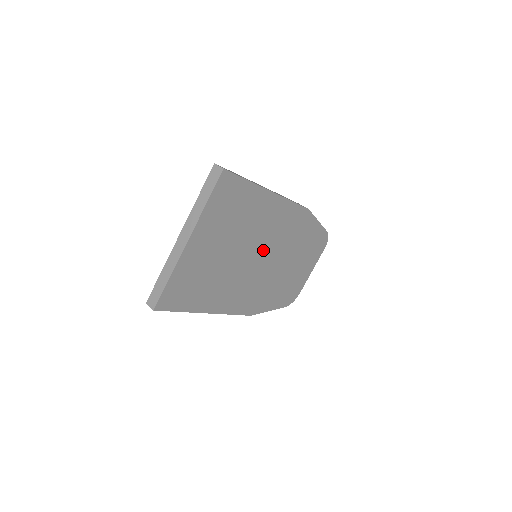
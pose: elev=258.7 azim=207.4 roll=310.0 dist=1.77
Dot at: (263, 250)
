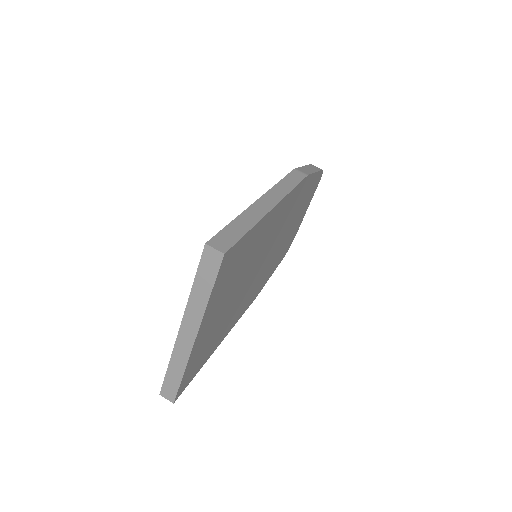
Dot at: (266, 252)
